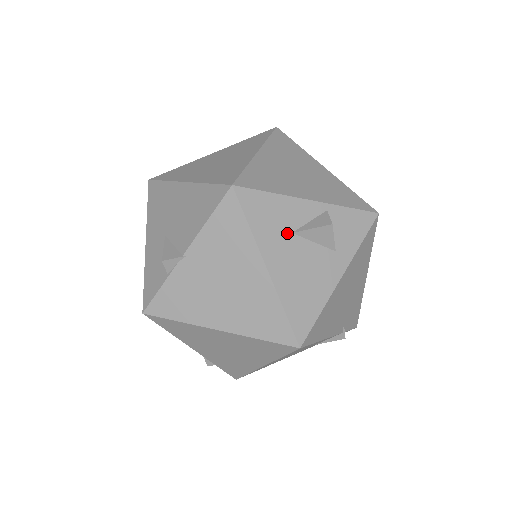
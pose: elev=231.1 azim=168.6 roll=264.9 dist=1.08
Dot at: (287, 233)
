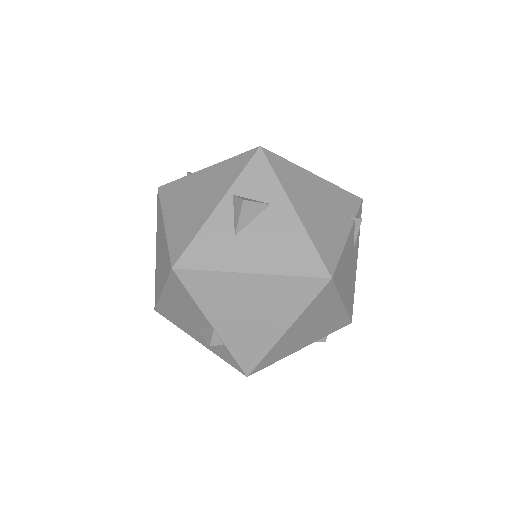
Dot at: (233, 241)
